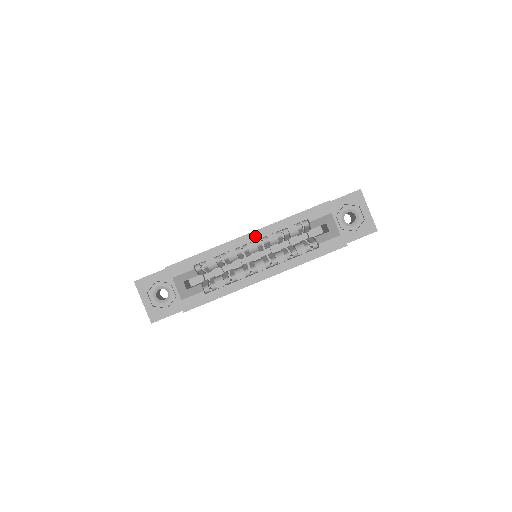
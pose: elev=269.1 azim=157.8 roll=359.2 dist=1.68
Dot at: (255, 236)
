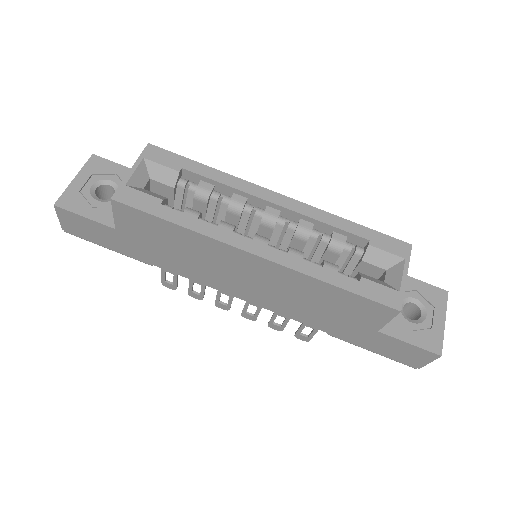
Dot at: (287, 203)
